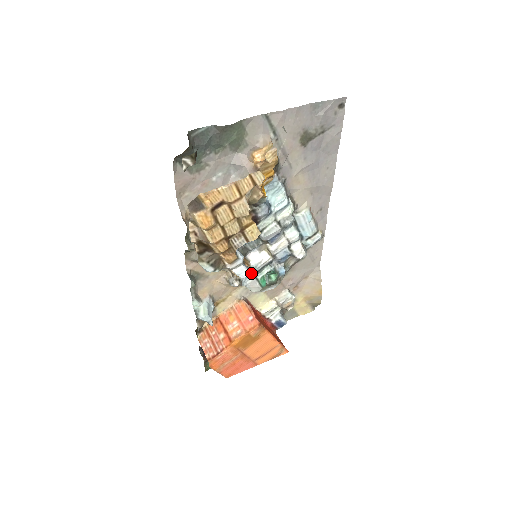
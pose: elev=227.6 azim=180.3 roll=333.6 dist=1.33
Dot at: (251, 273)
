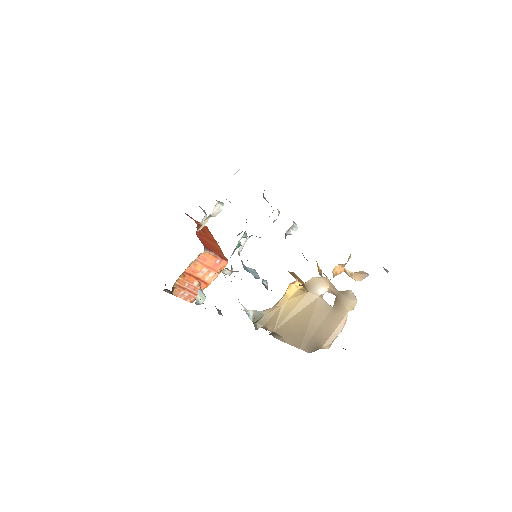
Dot at: occluded
